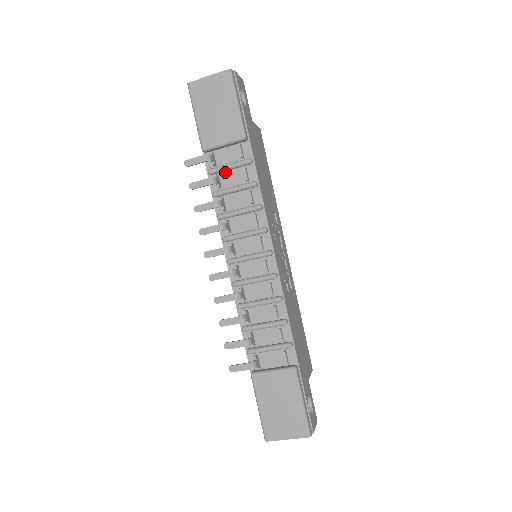
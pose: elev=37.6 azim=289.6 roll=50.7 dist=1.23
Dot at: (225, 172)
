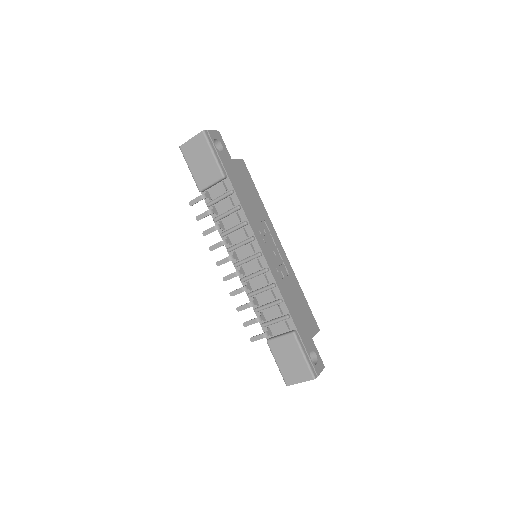
Dot at: (218, 203)
